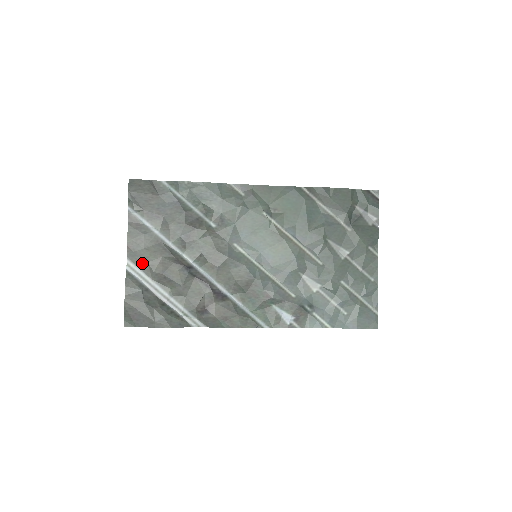
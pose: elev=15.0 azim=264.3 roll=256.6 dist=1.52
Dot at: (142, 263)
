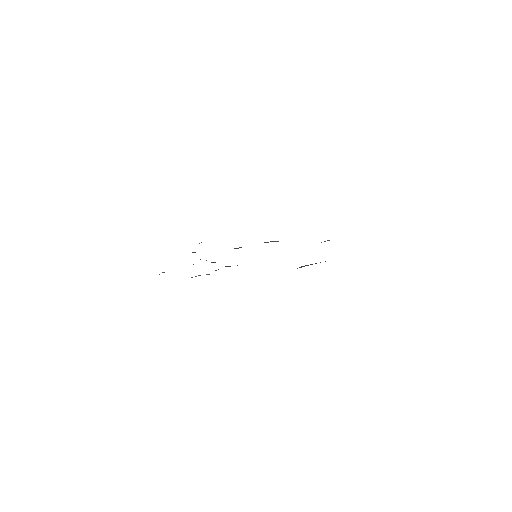
Dot at: occluded
